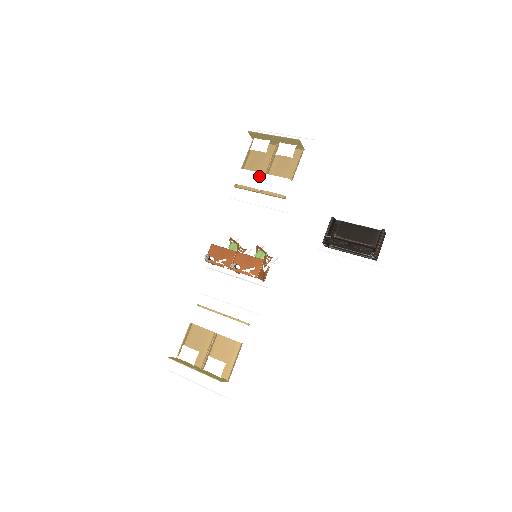
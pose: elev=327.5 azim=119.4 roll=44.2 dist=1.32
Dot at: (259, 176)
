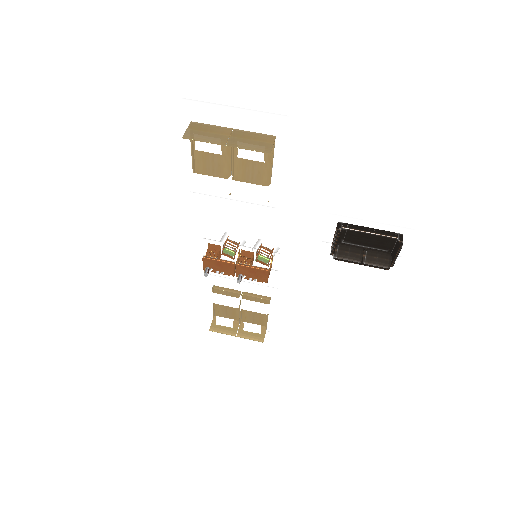
Dot at: (225, 184)
